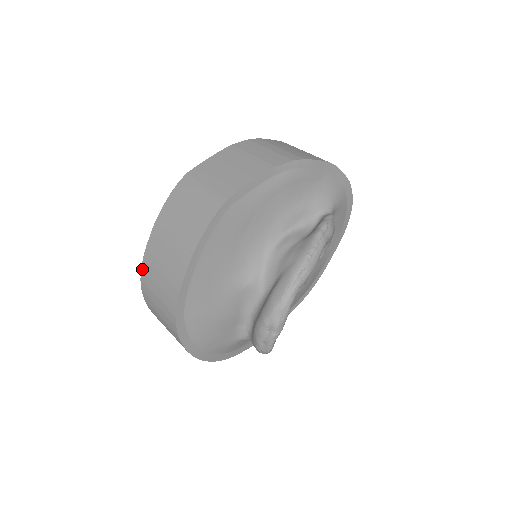
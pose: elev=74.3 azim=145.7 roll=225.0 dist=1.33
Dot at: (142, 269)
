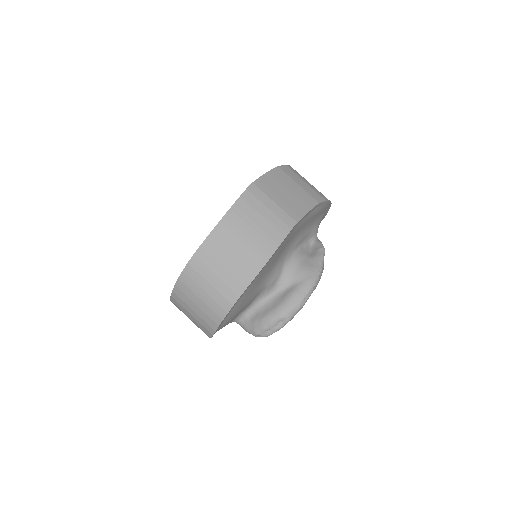
Dot at: (195, 255)
